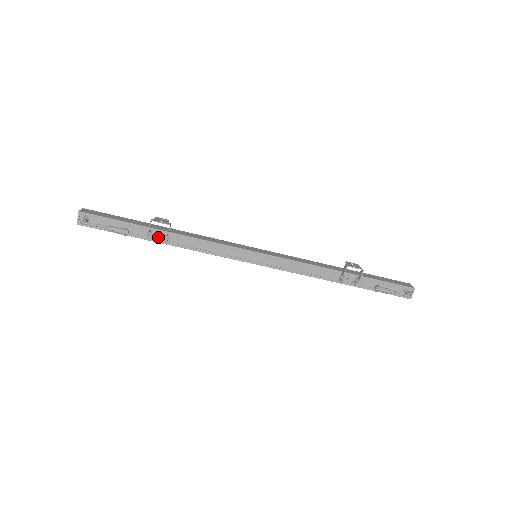
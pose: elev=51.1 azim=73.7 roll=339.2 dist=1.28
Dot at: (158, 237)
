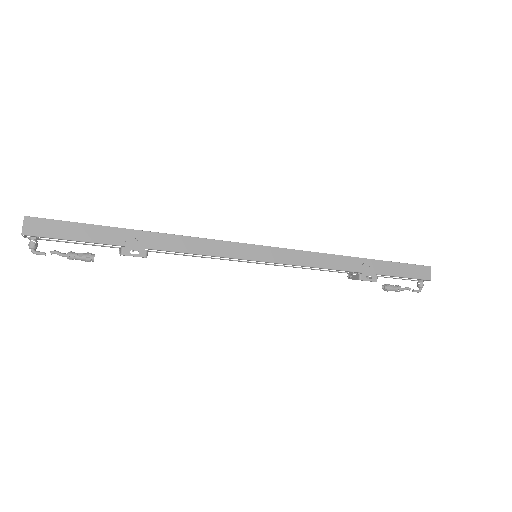
Dot at: (133, 251)
